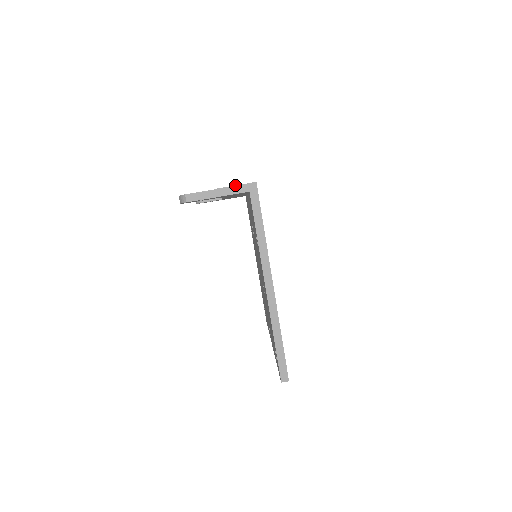
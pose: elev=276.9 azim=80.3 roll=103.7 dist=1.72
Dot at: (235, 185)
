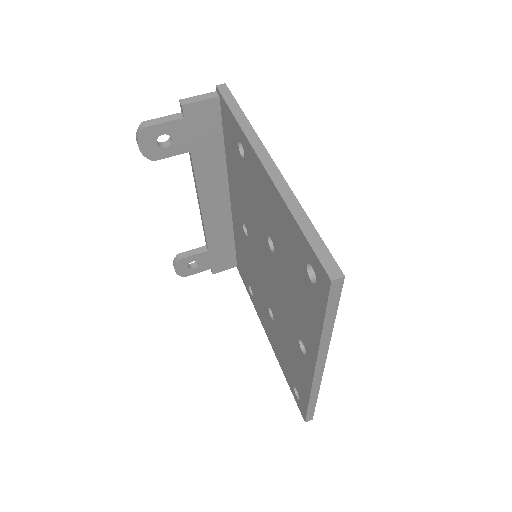
Dot at: occluded
